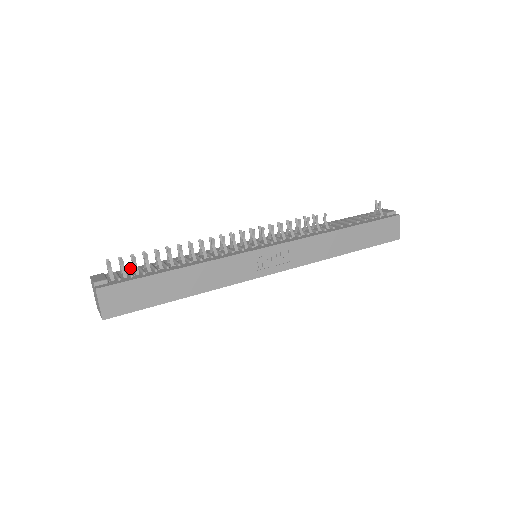
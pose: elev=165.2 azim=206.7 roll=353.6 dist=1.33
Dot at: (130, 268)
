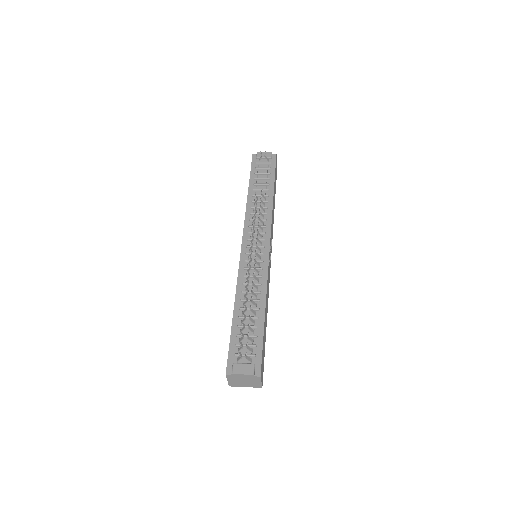
Dot at: (230, 342)
